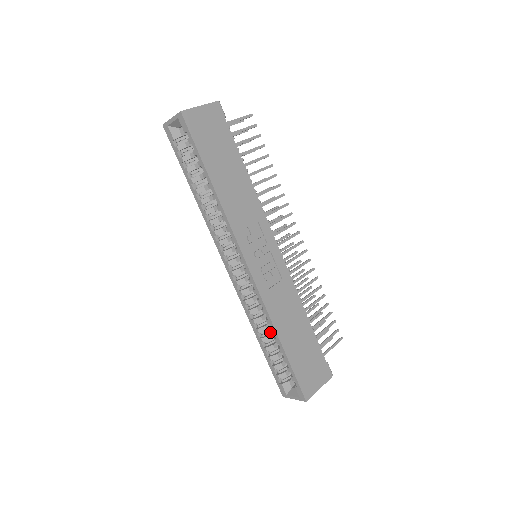
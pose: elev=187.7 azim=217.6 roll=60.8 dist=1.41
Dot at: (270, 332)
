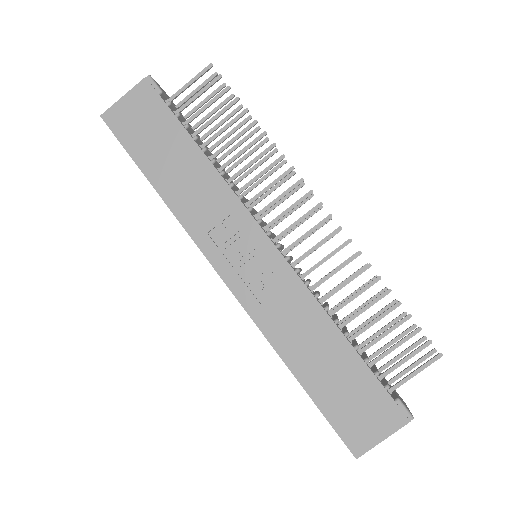
Dot at: occluded
